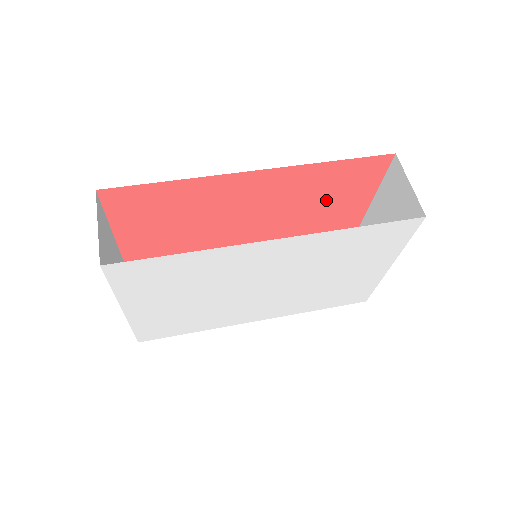
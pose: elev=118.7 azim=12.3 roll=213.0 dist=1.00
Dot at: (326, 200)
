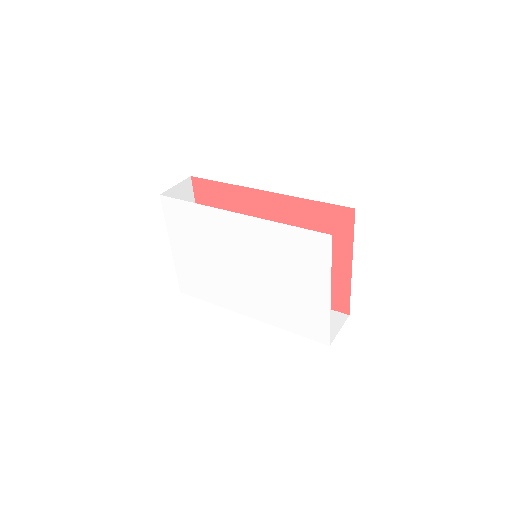
Dot at: occluded
